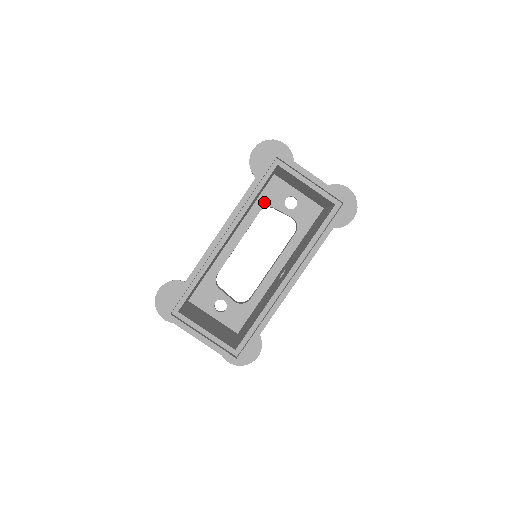
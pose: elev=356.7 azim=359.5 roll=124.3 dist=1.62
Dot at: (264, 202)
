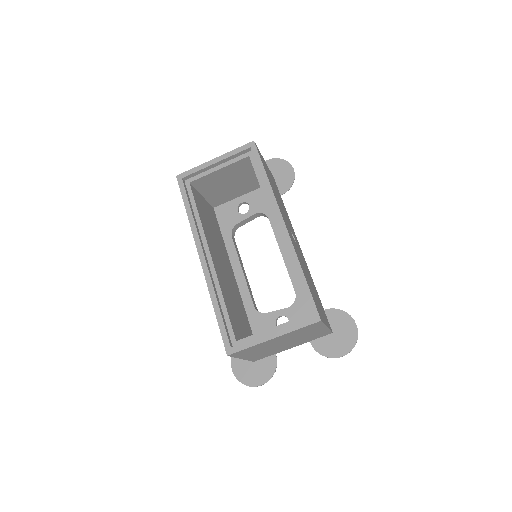
Dot at: (227, 229)
